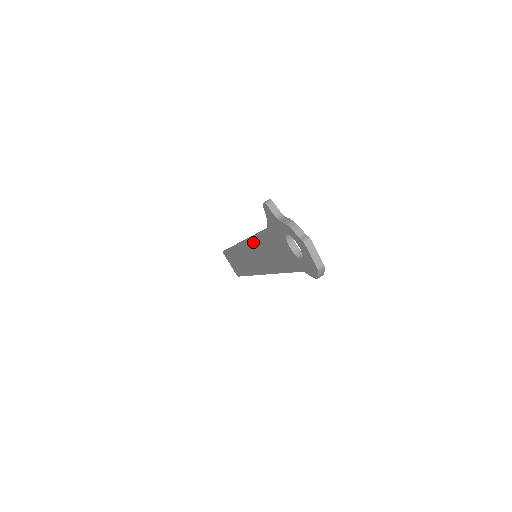
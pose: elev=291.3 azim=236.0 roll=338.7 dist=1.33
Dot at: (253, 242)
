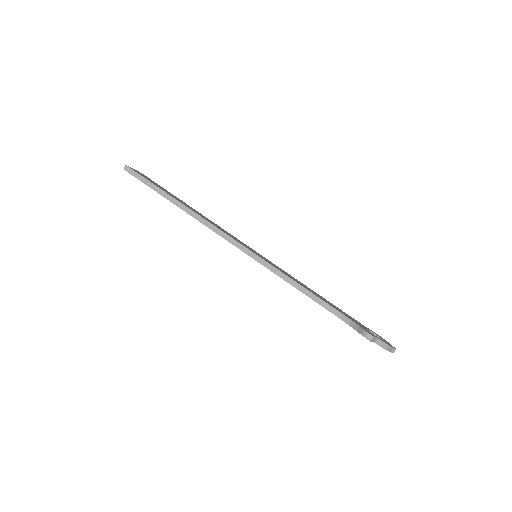
Dot at: occluded
